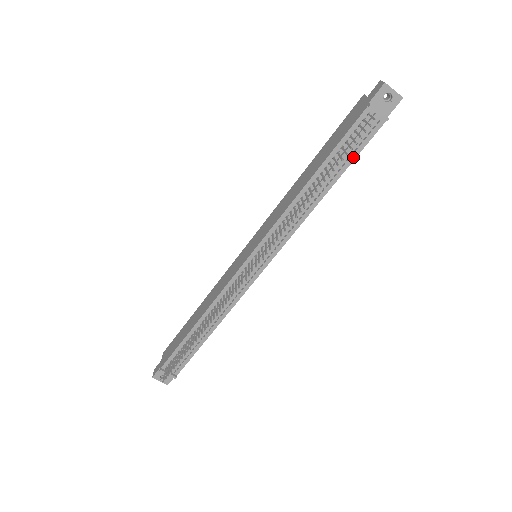
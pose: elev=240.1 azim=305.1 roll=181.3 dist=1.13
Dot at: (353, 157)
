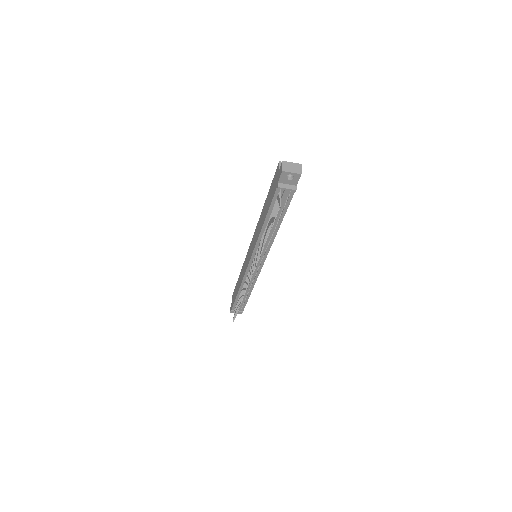
Dot at: (285, 210)
